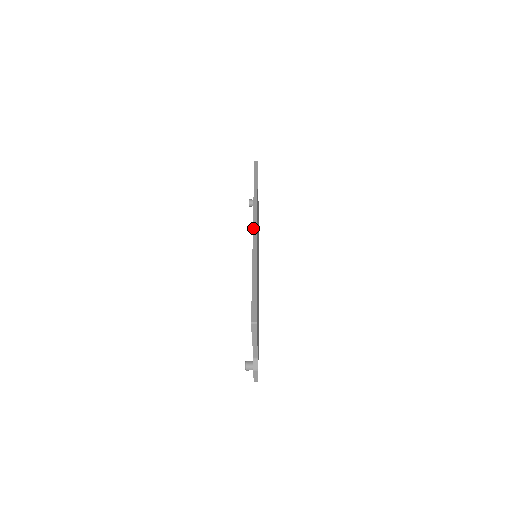
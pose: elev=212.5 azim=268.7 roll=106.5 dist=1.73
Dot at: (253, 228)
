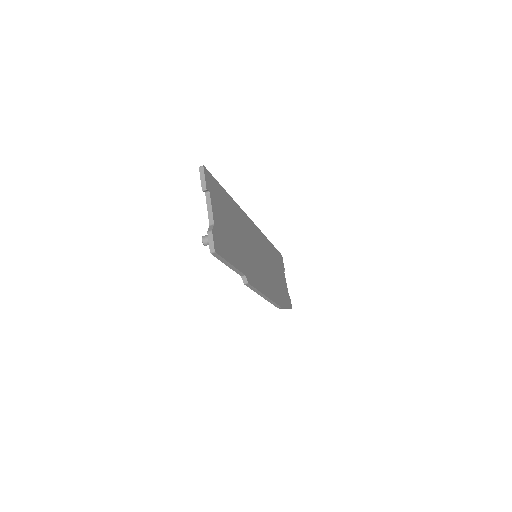
Dot at: occluded
